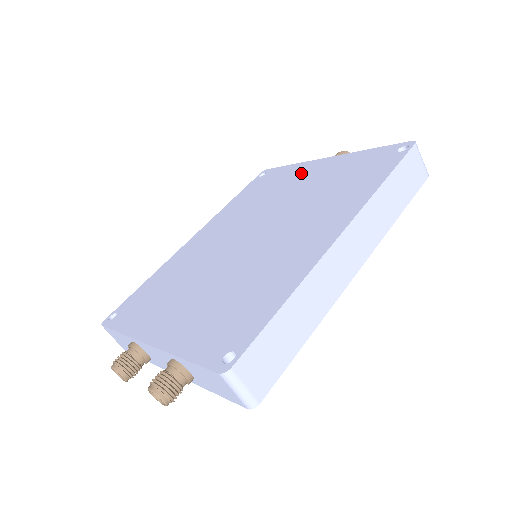
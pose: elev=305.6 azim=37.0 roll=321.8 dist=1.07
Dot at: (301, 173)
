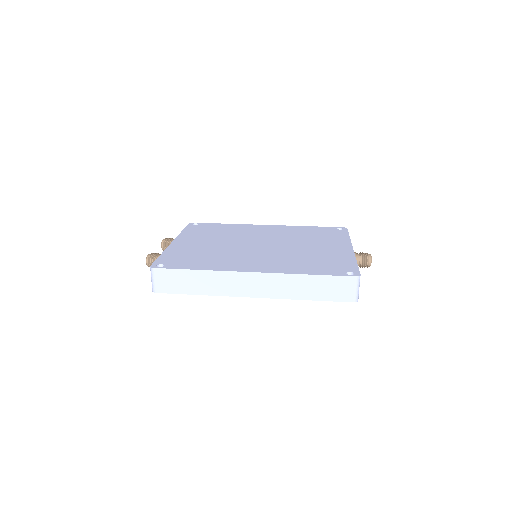
Dot at: (334, 243)
